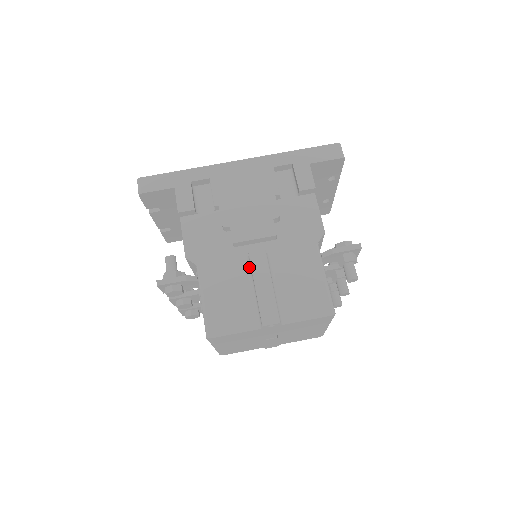
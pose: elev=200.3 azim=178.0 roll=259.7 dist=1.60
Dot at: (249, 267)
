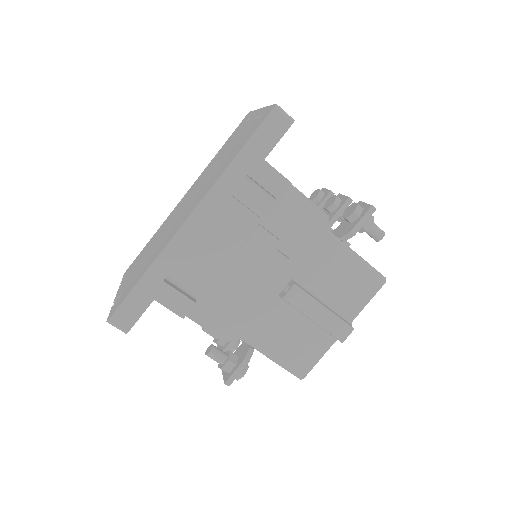
Dot at: (288, 304)
